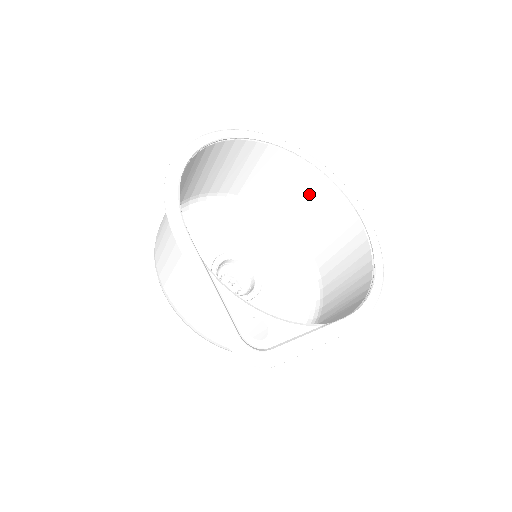
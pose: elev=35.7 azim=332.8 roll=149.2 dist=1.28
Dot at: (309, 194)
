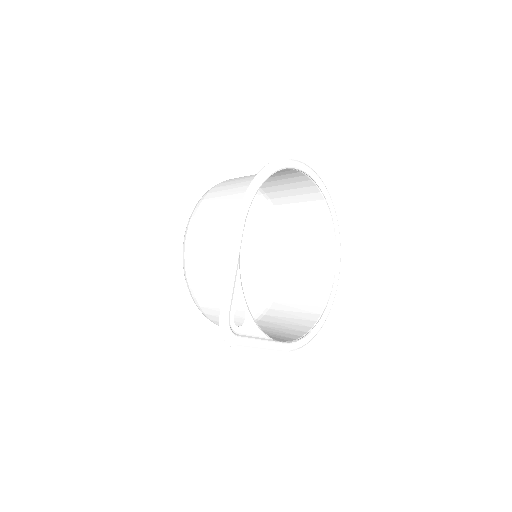
Dot at: (315, 239)
